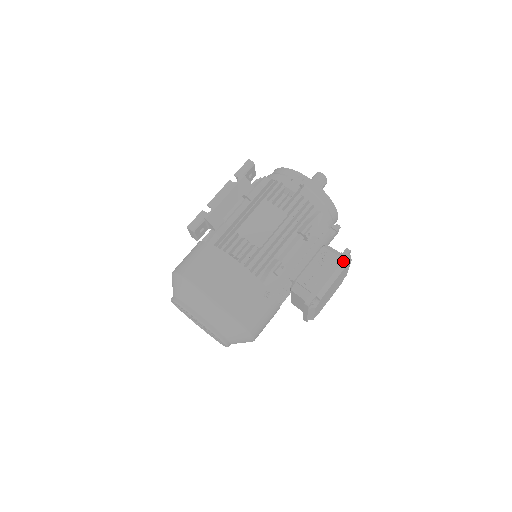
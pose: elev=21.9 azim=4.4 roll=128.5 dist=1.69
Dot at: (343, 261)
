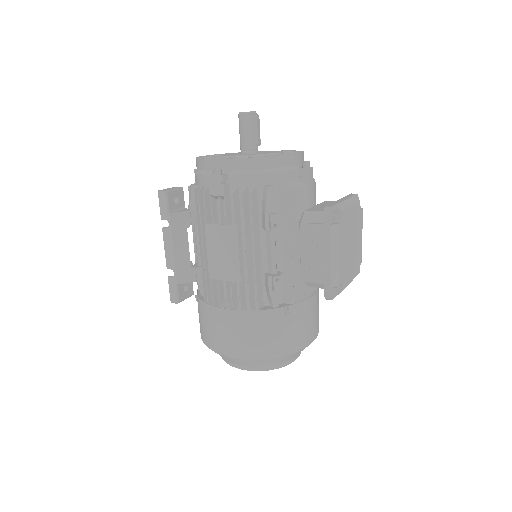
Dot at: (331, 229)
